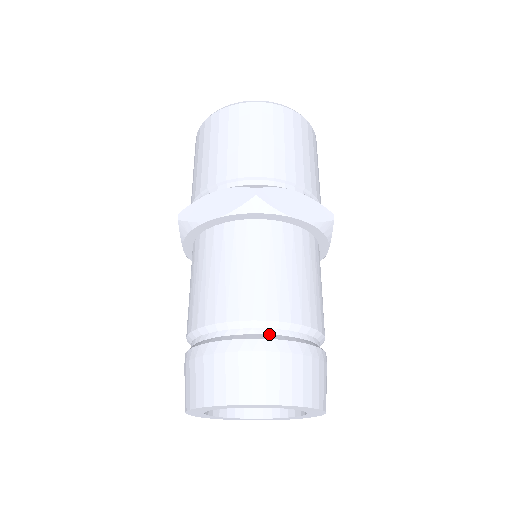
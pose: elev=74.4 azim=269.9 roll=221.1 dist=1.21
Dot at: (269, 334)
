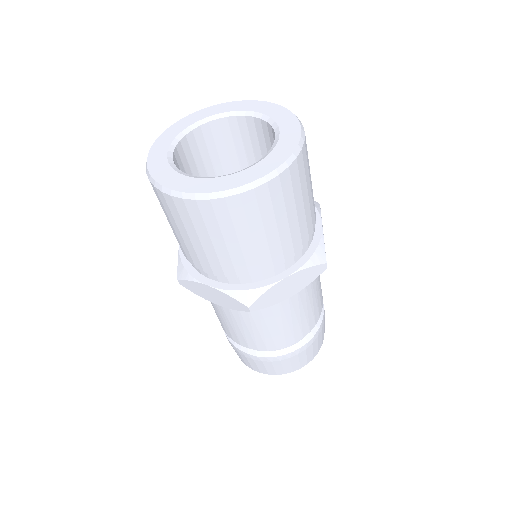
Dot at: (280, 350)
